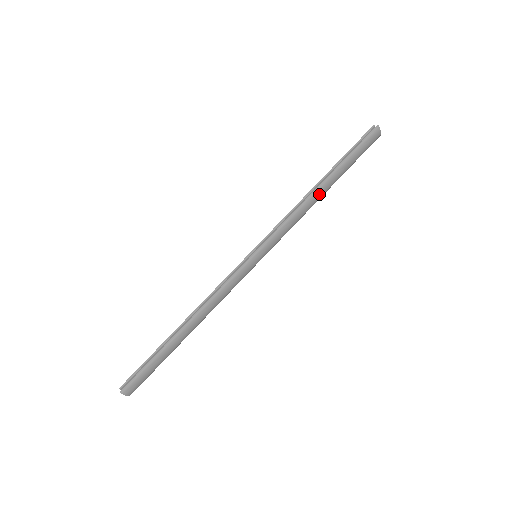
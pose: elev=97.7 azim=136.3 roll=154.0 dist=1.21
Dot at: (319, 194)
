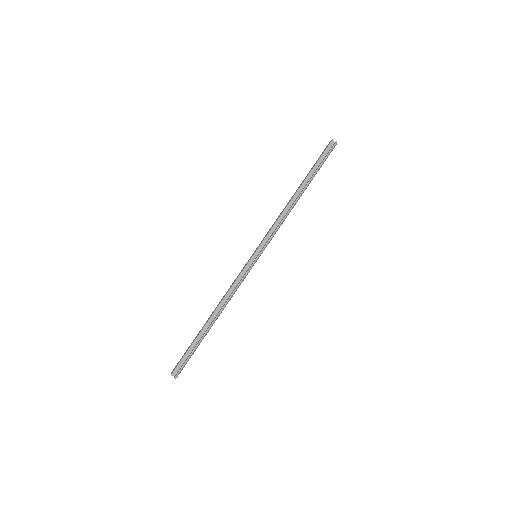
Dot at: (297, 201)
